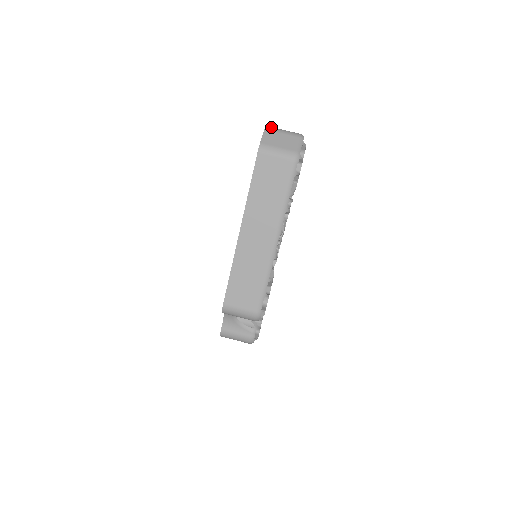
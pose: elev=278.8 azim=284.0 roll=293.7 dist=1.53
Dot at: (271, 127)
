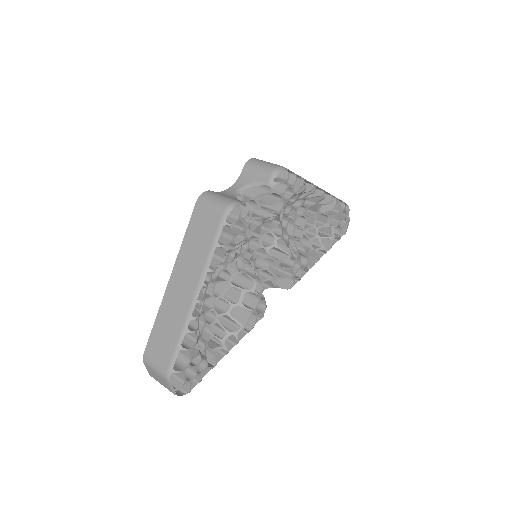
Dot at: occluded
